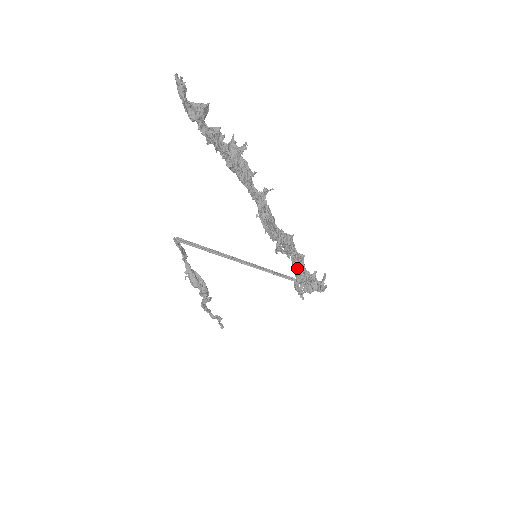
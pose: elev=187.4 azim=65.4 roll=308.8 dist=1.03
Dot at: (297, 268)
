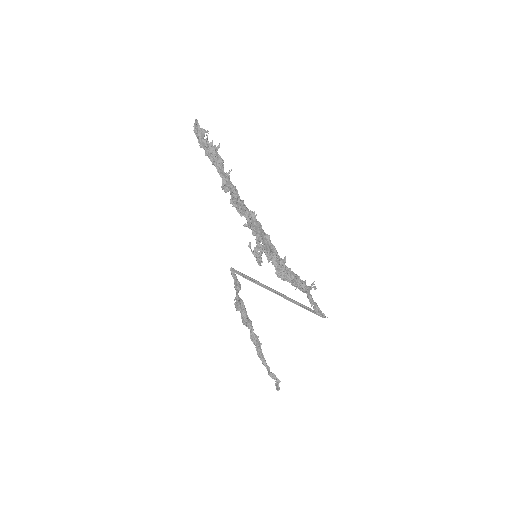
Dot at: (256, 237)
